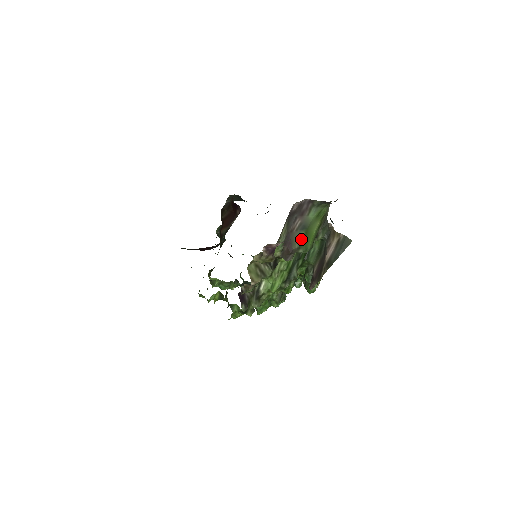
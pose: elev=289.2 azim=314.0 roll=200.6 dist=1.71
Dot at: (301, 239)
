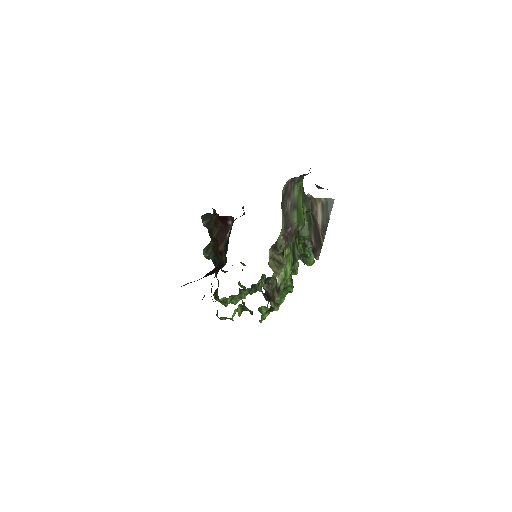
Dot at: (296, 218)
